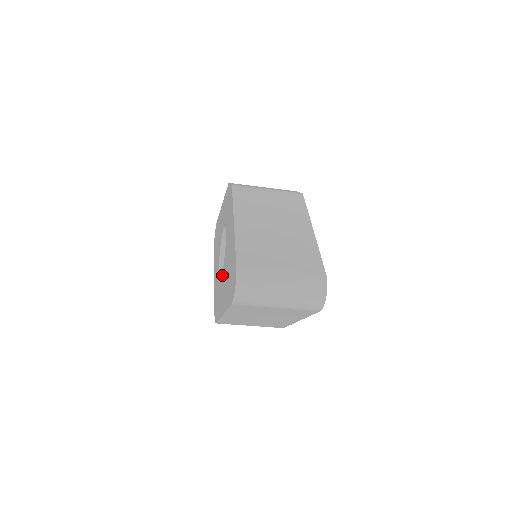
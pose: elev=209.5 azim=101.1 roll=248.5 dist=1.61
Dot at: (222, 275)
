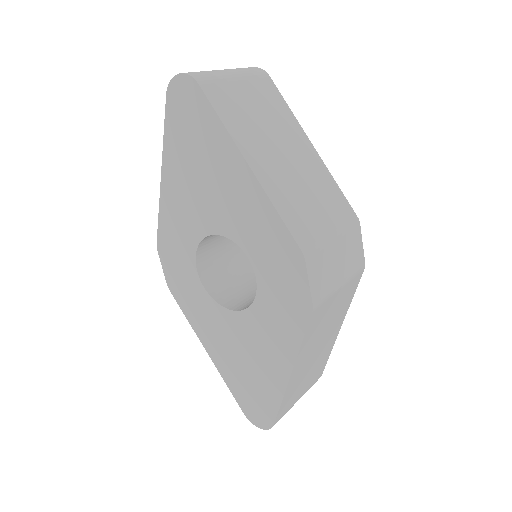
Dot at: (217, 309)
